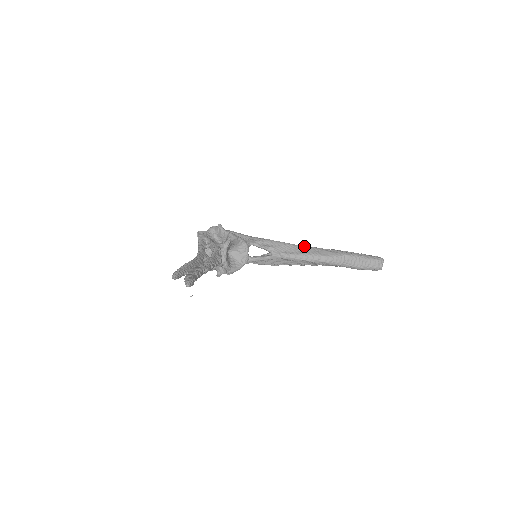
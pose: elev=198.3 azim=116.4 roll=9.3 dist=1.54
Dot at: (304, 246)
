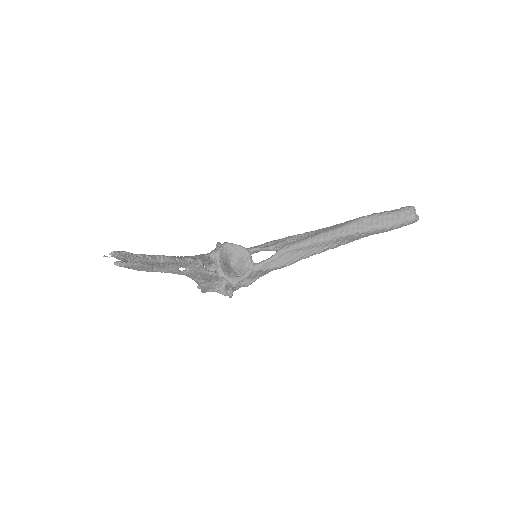
Dot at: (312, 231)
